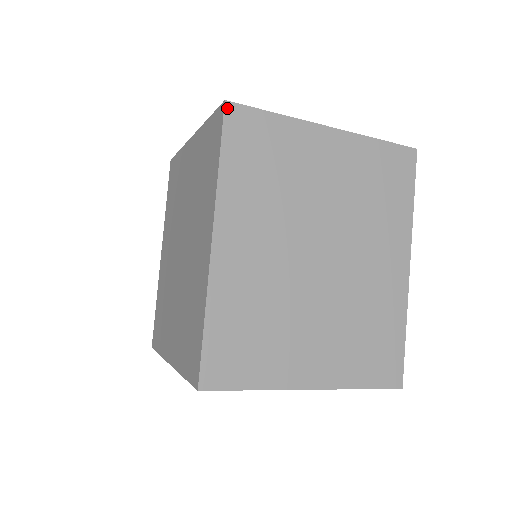
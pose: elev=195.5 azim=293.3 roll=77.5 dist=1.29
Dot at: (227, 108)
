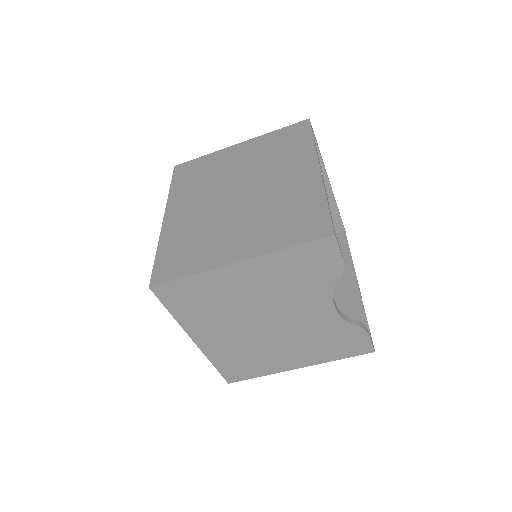
Dot at: (175, 168)
